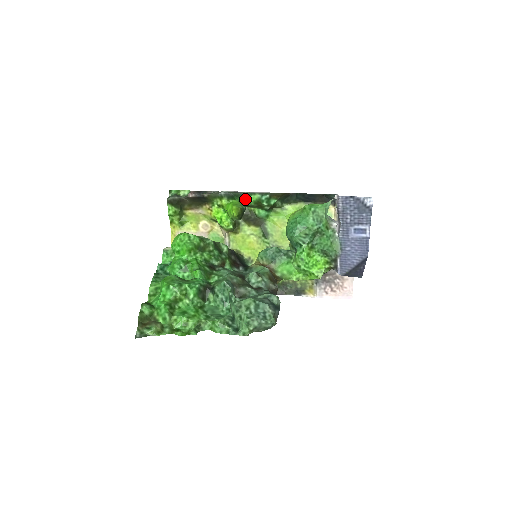
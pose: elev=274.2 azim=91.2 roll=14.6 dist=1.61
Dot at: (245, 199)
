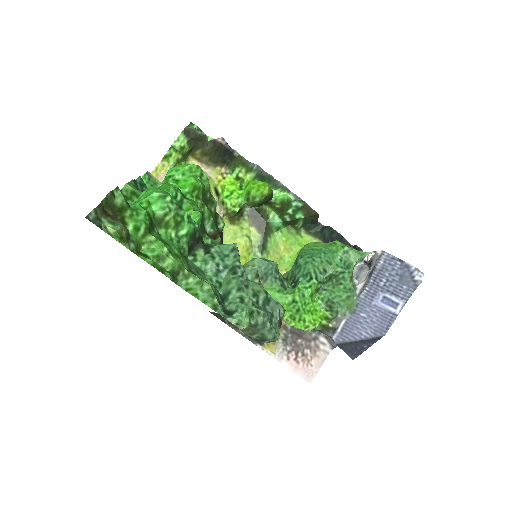
Dot at: (273, 191)
